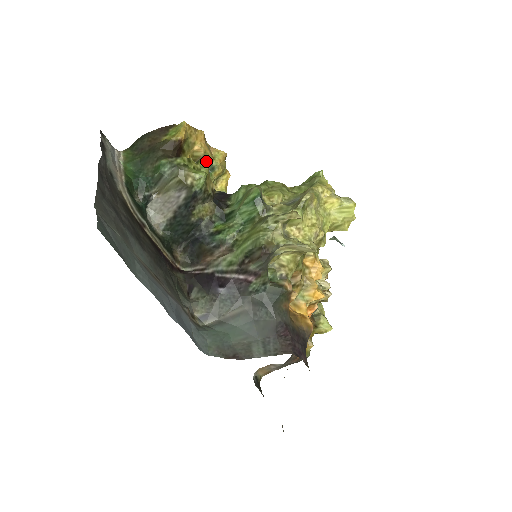
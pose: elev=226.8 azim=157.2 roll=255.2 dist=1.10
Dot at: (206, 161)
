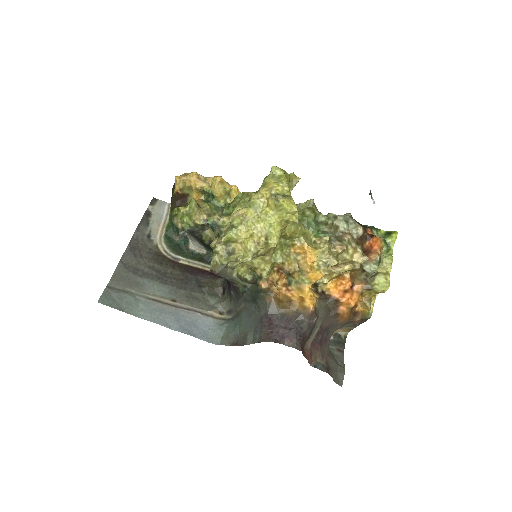
Dot at: (192, 201)
